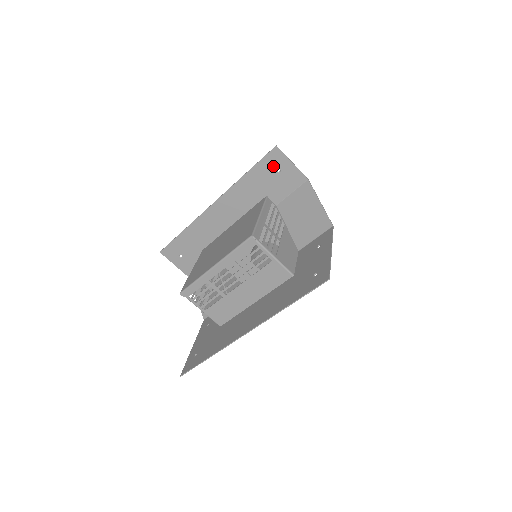
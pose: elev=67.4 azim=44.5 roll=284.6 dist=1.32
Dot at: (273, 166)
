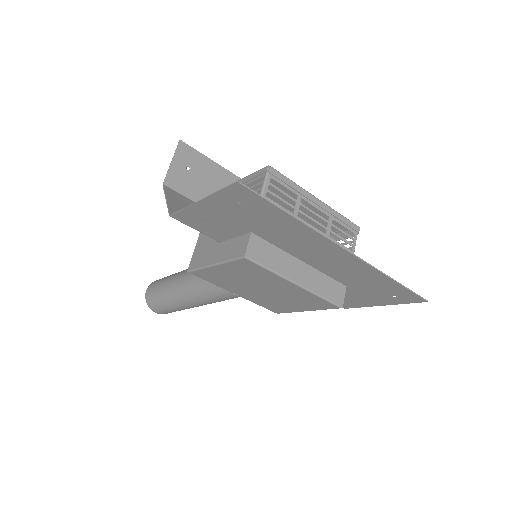
Dot at: occluded
